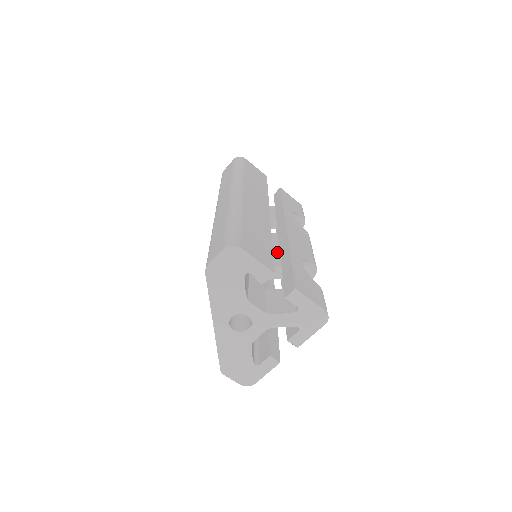
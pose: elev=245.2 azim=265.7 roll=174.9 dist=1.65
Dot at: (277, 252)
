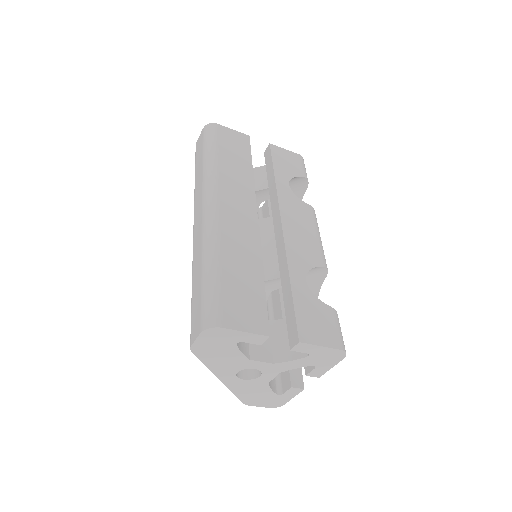
Dot at: occluded
